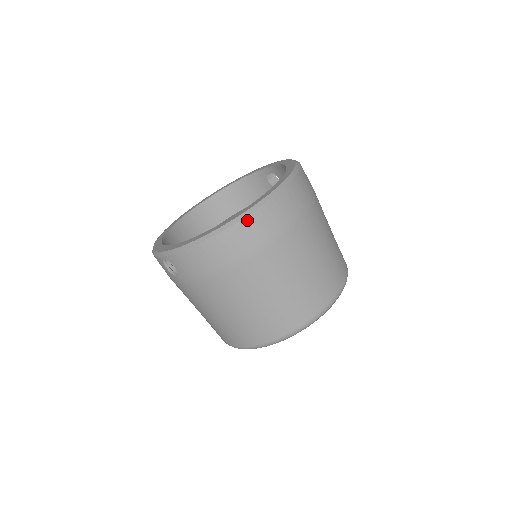
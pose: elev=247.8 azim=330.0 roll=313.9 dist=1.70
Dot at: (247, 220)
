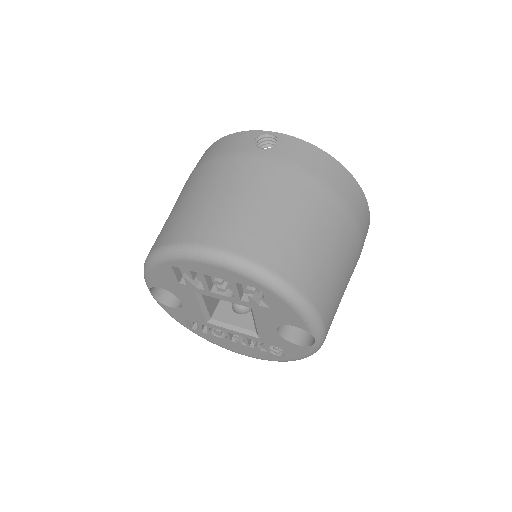
Dot at: (362, 194)
